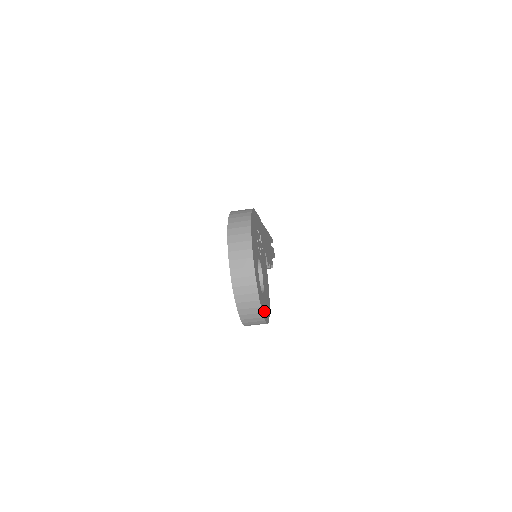
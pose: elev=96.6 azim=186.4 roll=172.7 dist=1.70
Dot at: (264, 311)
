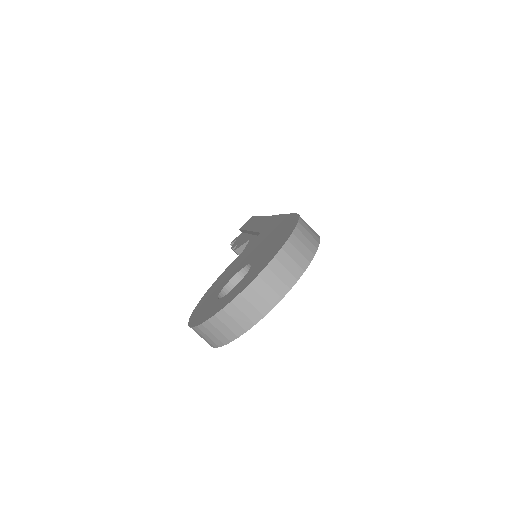
Dot at: occluded
